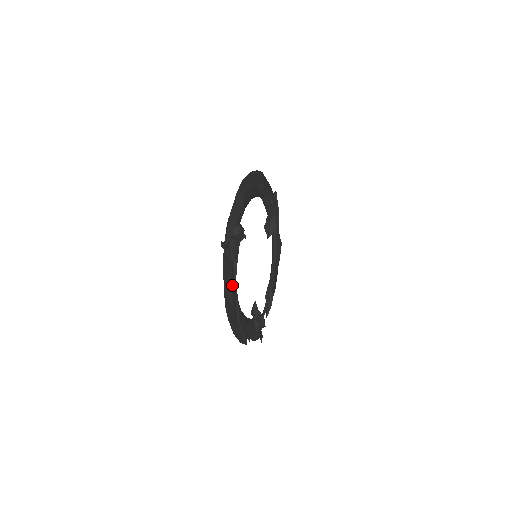
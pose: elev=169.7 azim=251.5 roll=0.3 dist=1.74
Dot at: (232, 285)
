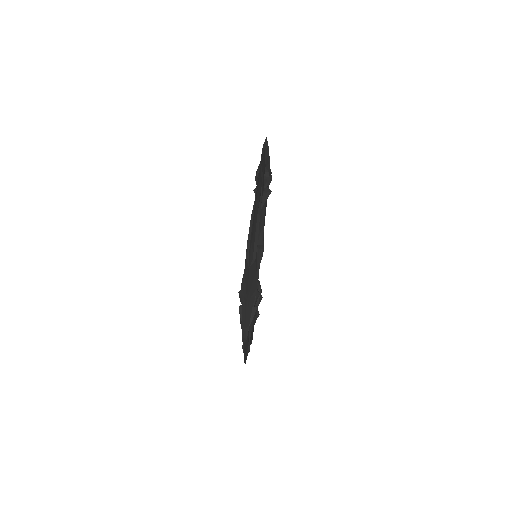
Dot at: (248, 340)
